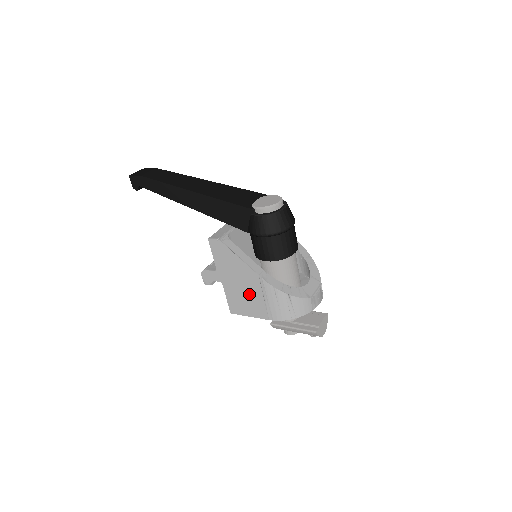
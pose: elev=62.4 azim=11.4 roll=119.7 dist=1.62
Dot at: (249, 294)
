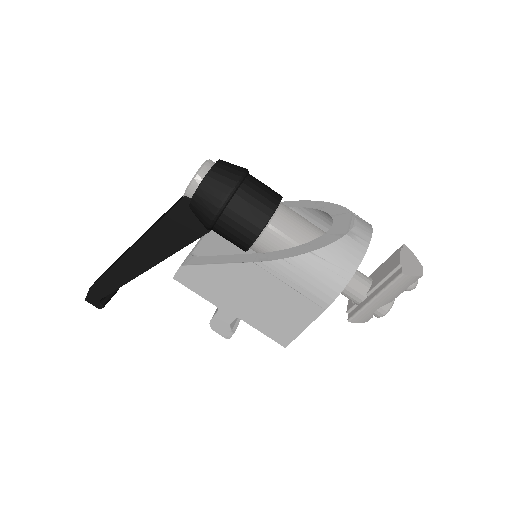
Dot at: (272, 299)
